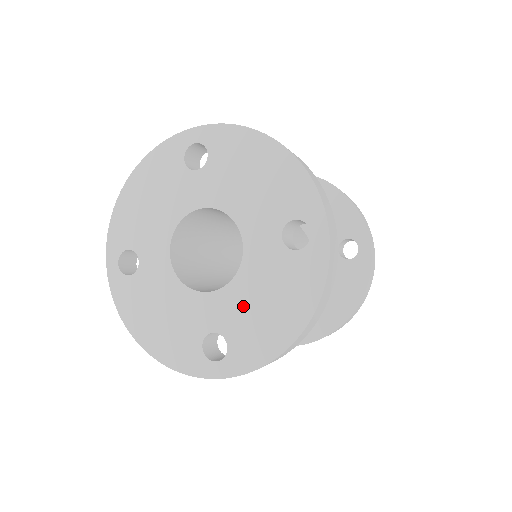
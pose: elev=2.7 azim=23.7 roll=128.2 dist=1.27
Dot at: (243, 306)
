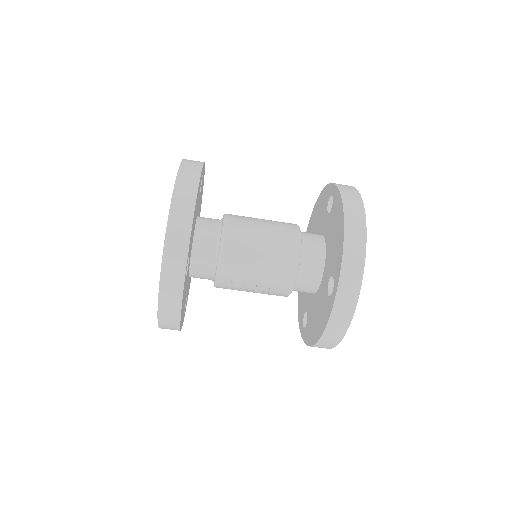
Dot at: occluded
